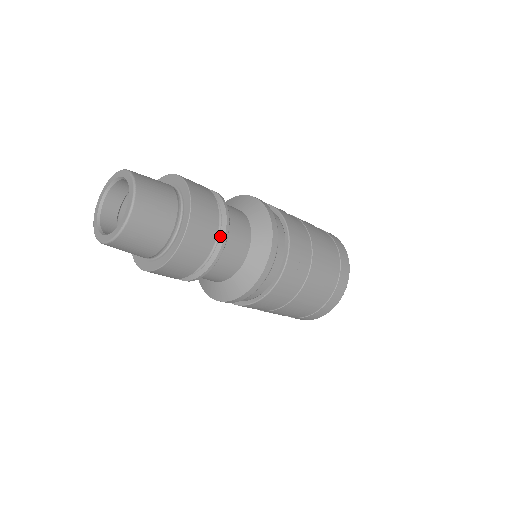
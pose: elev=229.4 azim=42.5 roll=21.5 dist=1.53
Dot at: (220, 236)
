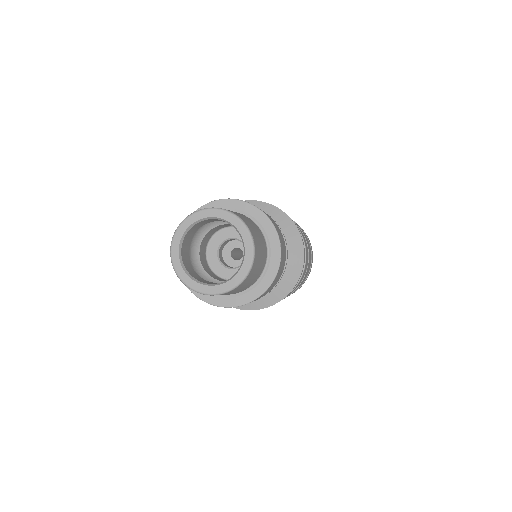
Dot at: occluded
